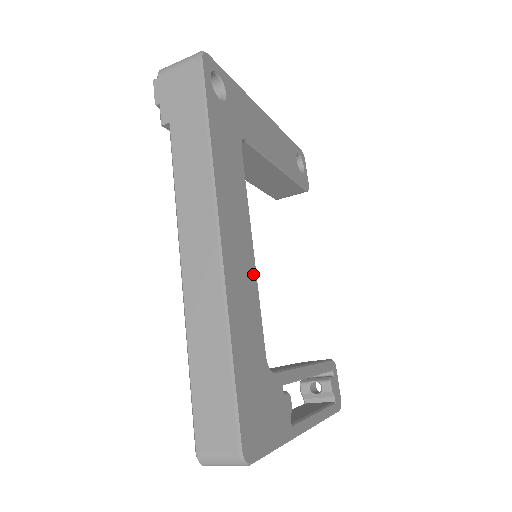
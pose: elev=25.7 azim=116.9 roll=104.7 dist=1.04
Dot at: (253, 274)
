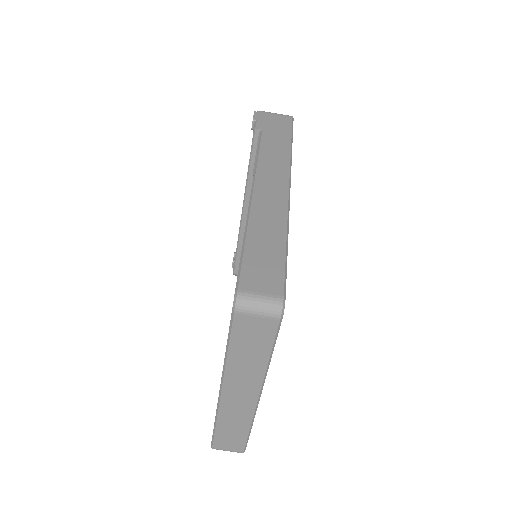
Dot at: occluded
